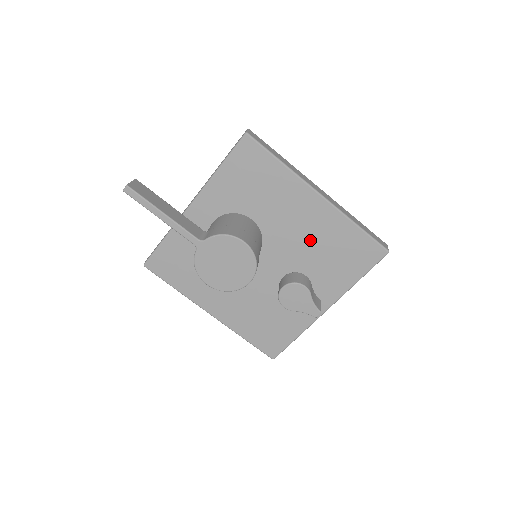
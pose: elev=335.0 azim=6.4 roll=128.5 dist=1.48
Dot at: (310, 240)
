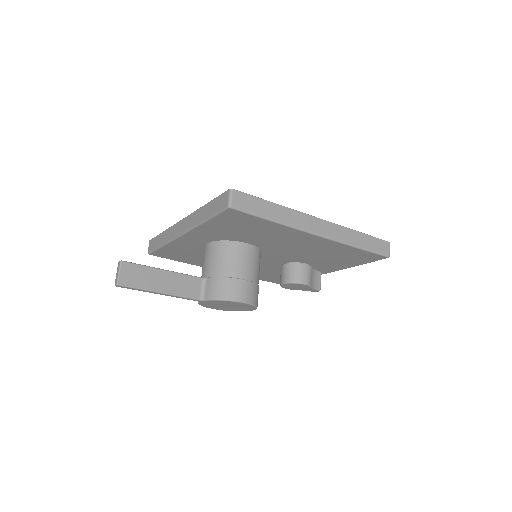
Dot at: (309, 252)
